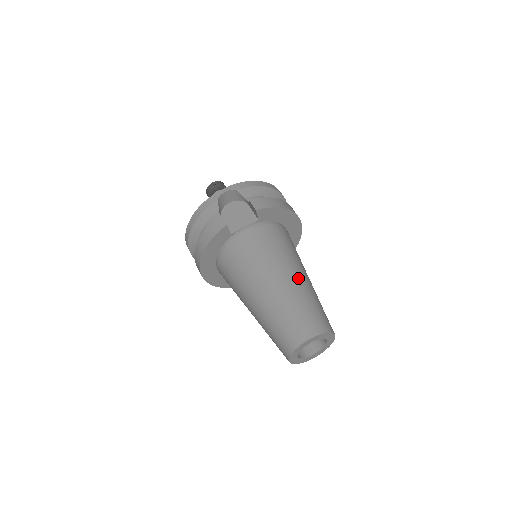
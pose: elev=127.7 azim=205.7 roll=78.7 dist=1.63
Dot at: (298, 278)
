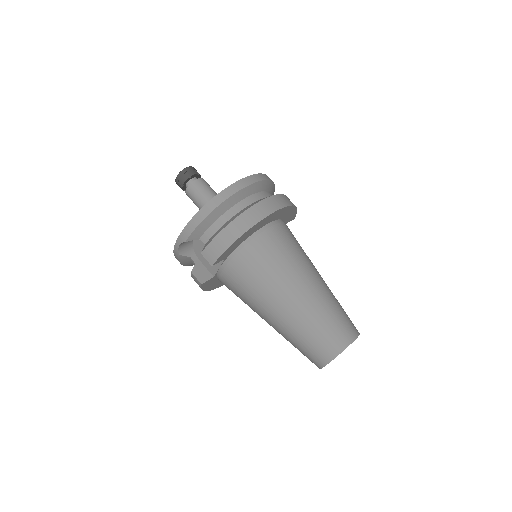
Dot at: (290, 307)
